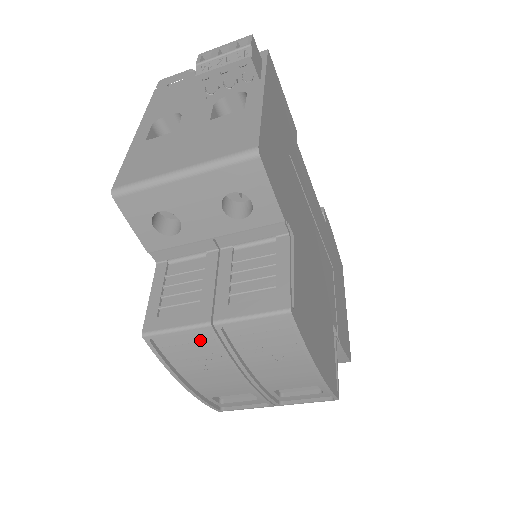
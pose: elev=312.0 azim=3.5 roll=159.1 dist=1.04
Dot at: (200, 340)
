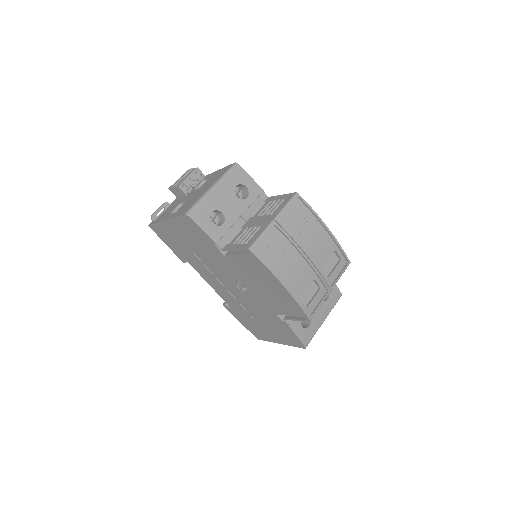
Dot at: (274, 238)
